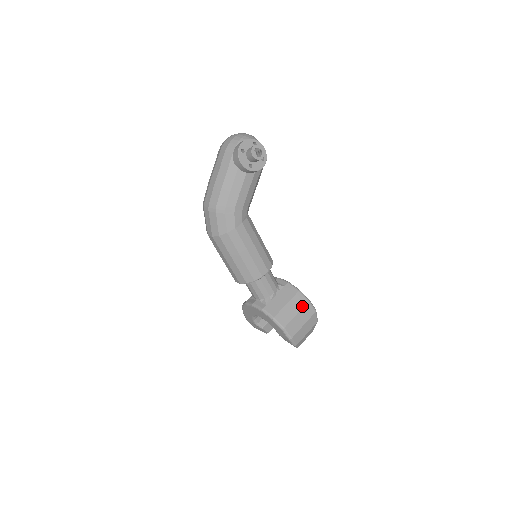
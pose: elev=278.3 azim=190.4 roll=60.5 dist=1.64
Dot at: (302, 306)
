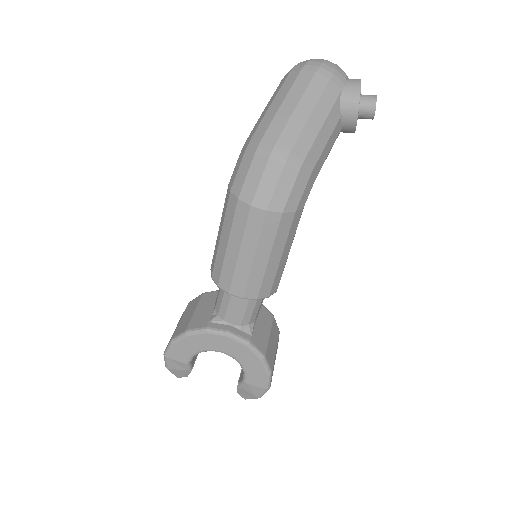
Dot at: (277, 339)
